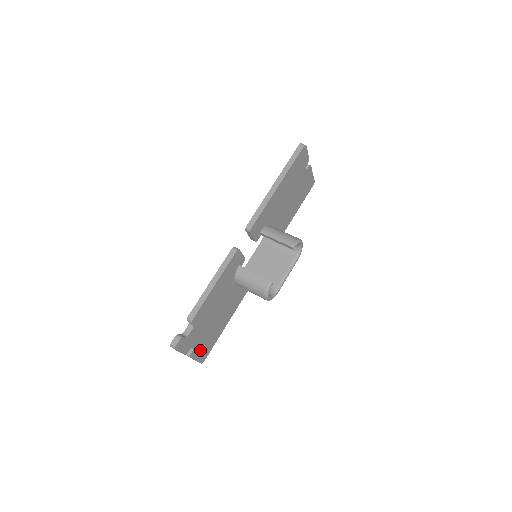
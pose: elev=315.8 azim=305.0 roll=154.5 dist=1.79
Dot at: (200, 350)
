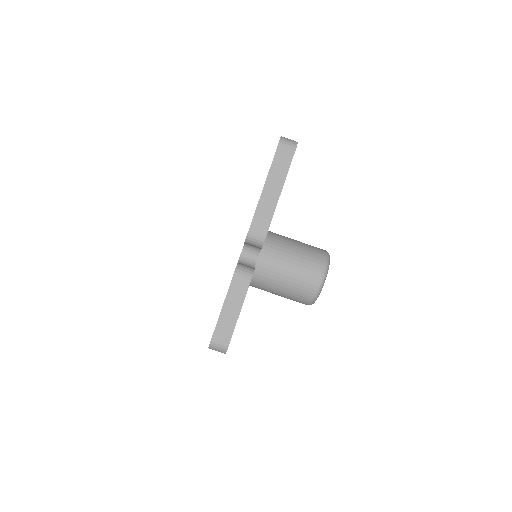
Dot at: occluded
